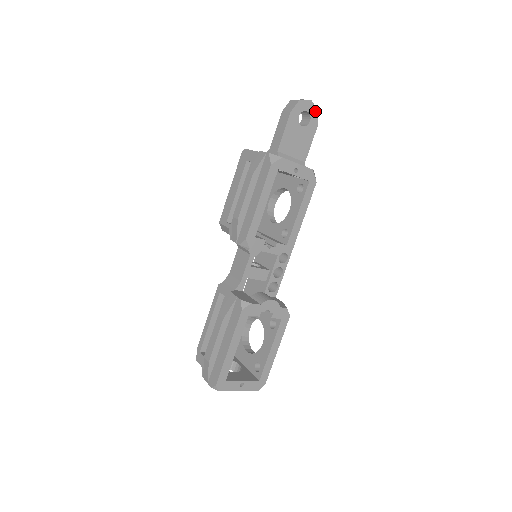
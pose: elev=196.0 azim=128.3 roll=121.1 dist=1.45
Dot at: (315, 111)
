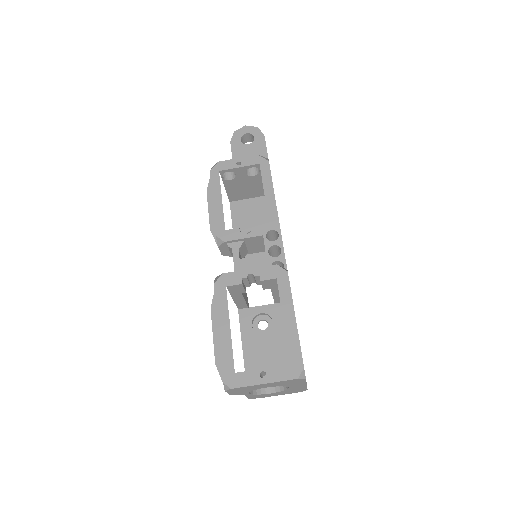
Dot at: (255, 129)
